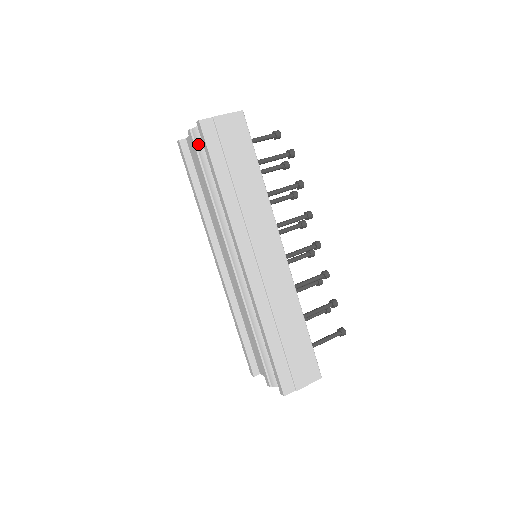
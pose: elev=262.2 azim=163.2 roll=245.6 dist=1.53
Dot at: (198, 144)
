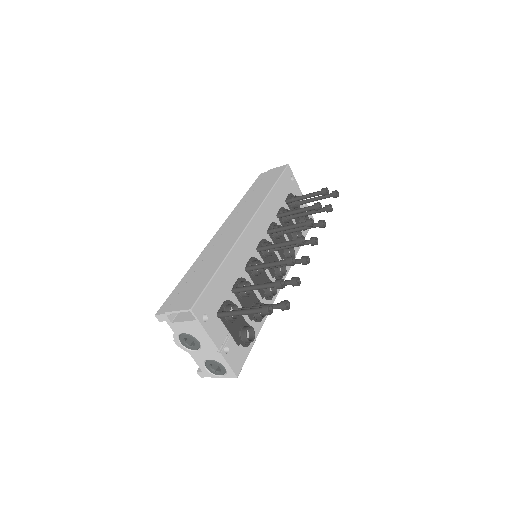
Dot at: occluded
